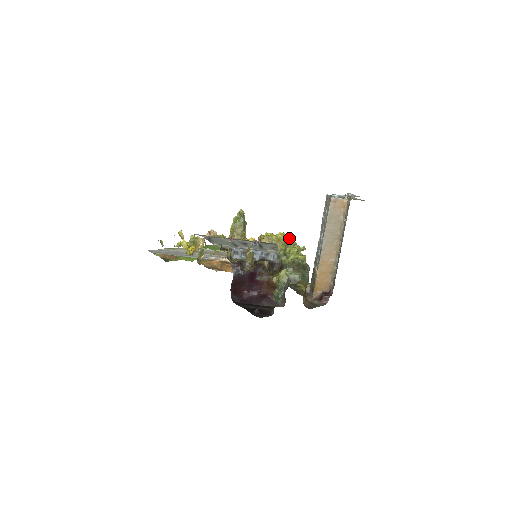
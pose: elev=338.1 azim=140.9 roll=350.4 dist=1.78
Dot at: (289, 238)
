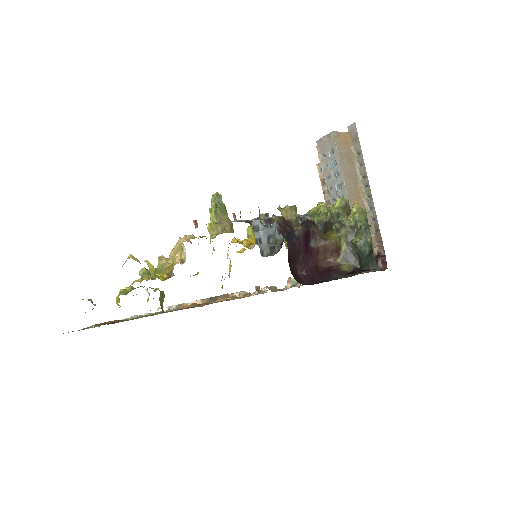
Dot at: occluded
